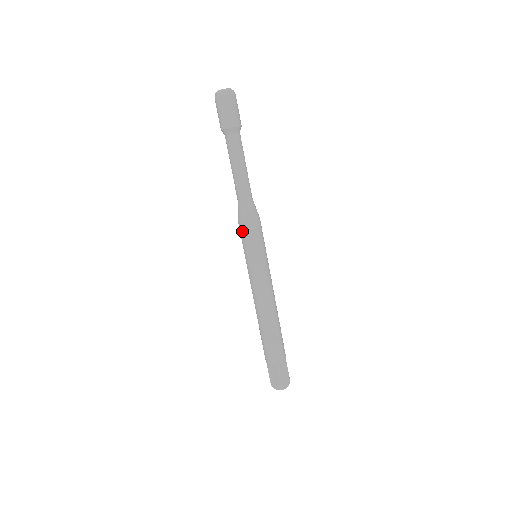
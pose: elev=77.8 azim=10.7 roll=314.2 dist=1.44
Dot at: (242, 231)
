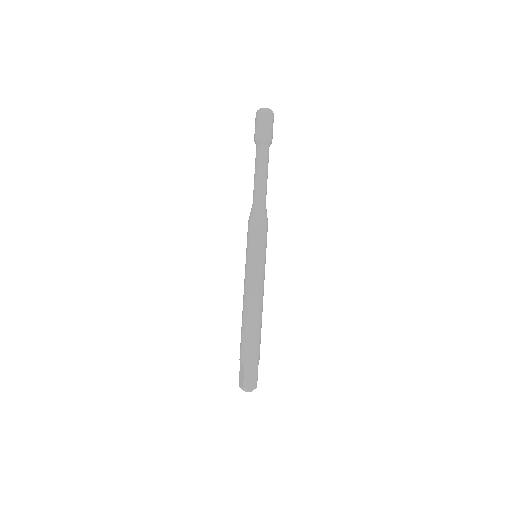
Dot at: (248, 229)
